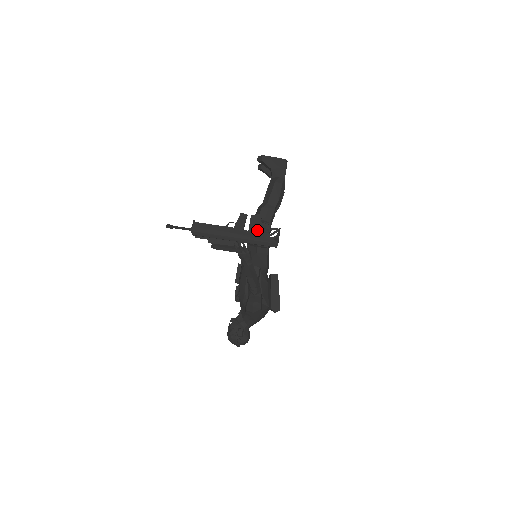
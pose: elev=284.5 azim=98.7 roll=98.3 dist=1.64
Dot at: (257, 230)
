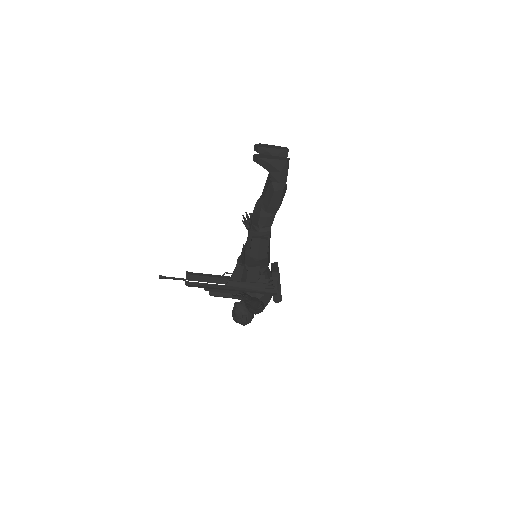
Dot at: (255, 281)
